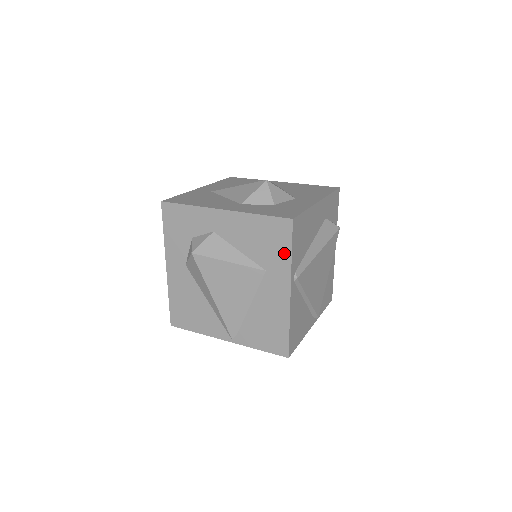
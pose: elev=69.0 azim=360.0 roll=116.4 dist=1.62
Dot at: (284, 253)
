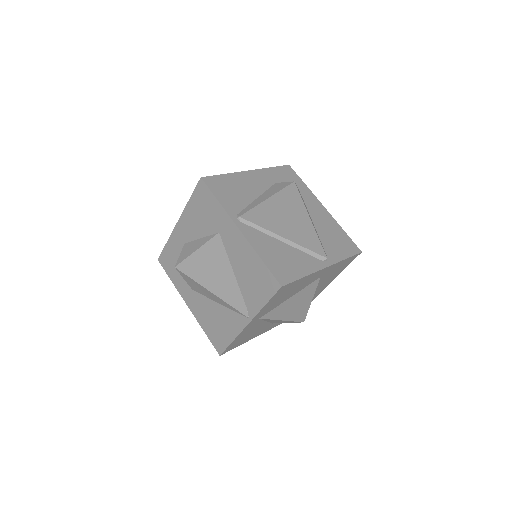
Dot at: (215, 206)
